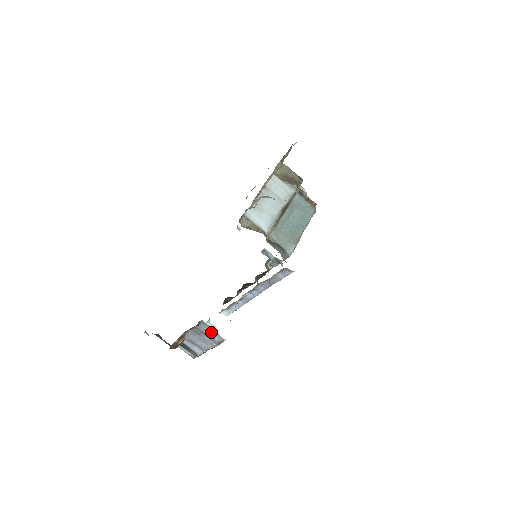
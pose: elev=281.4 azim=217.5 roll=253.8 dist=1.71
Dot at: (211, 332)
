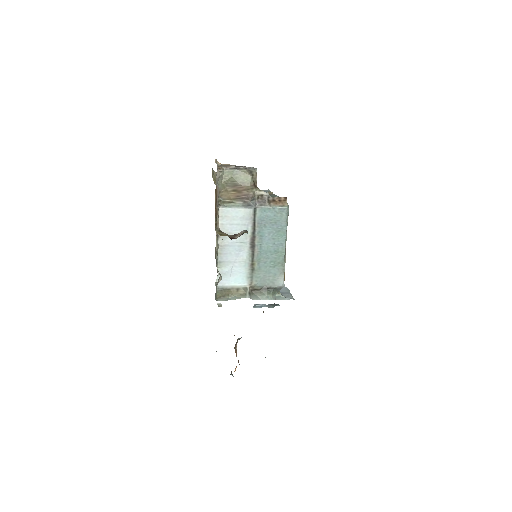
Dot at: occluded
